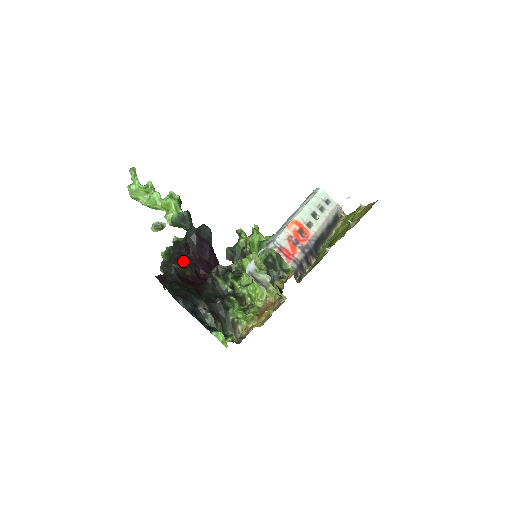
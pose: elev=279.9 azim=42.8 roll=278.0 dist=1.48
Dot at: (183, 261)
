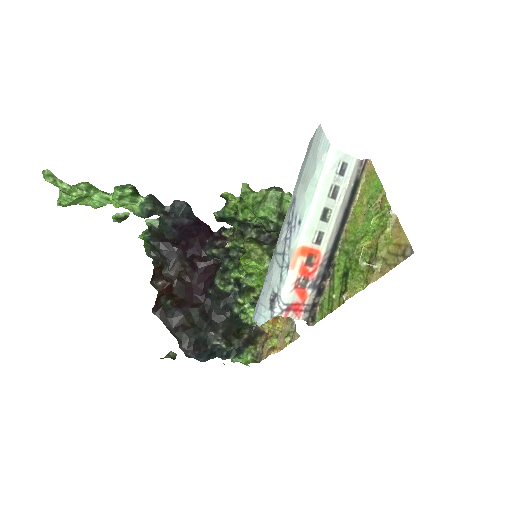
Dot at: (171, 262)
